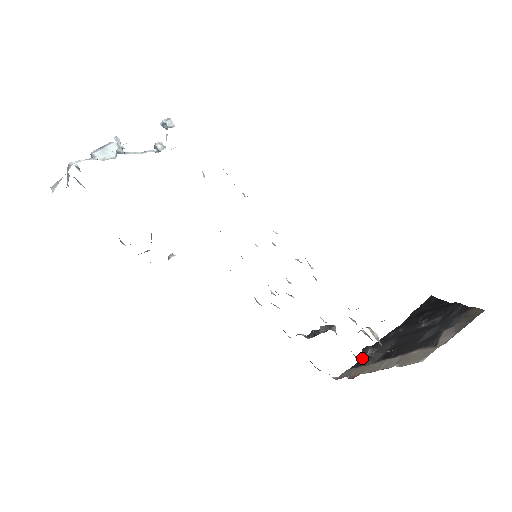
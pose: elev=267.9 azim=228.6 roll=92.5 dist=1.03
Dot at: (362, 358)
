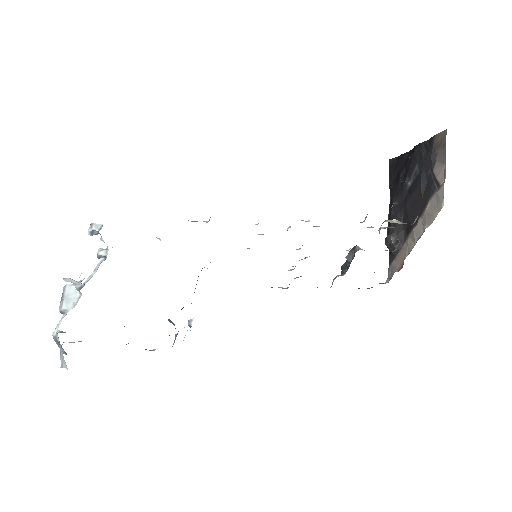
Dot at: (391, 249)
